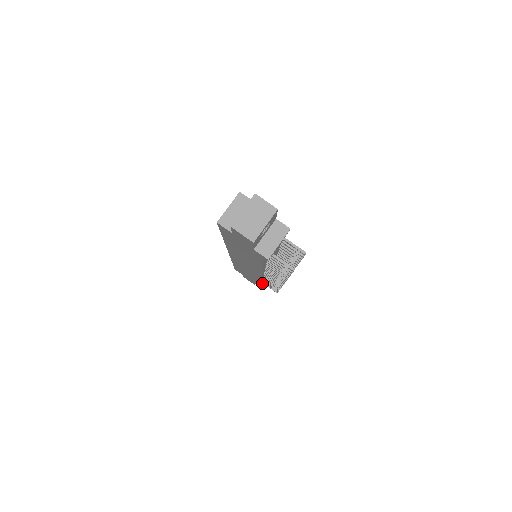
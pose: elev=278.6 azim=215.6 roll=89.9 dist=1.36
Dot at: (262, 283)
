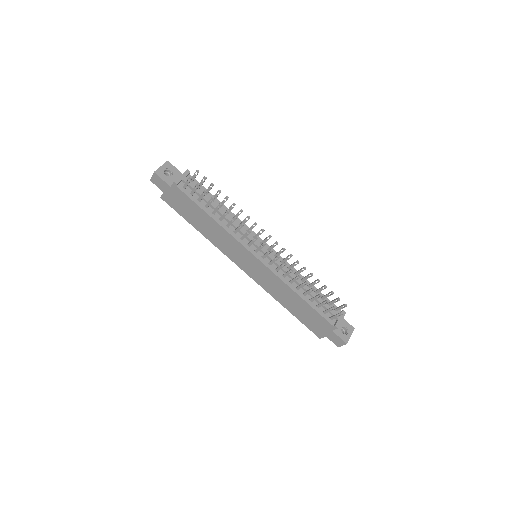
Dot at: (335, 323)
